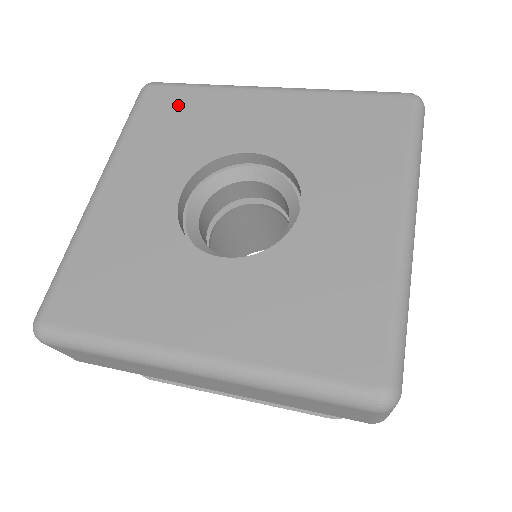
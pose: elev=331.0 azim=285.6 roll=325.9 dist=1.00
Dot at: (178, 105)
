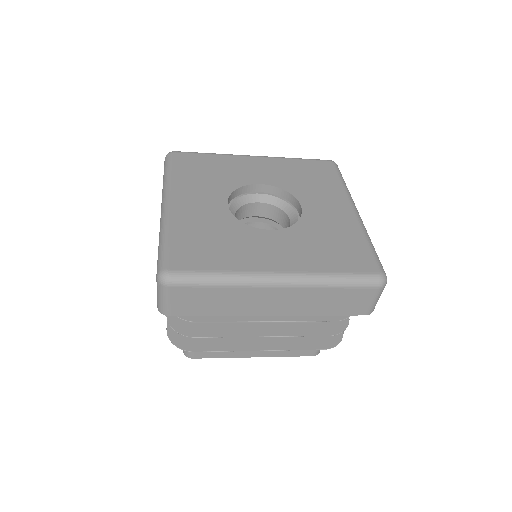
Dot at: (200, 162)
